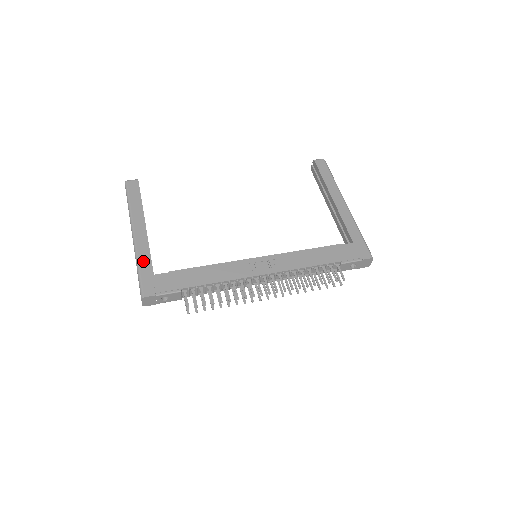
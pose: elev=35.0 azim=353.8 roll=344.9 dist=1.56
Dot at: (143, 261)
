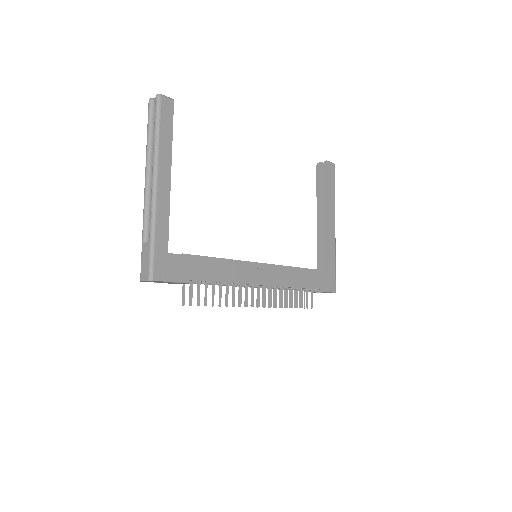
Dot at: (160, 230)
